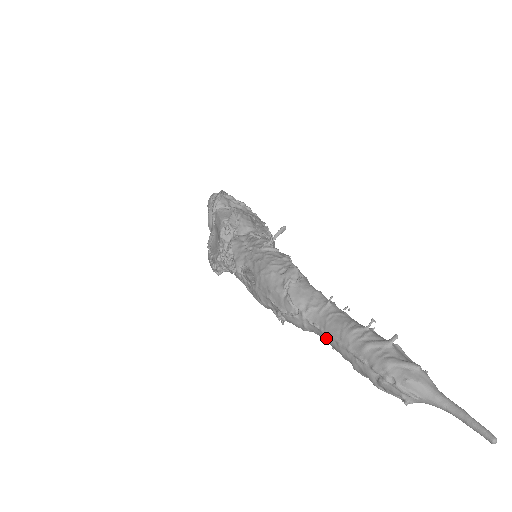
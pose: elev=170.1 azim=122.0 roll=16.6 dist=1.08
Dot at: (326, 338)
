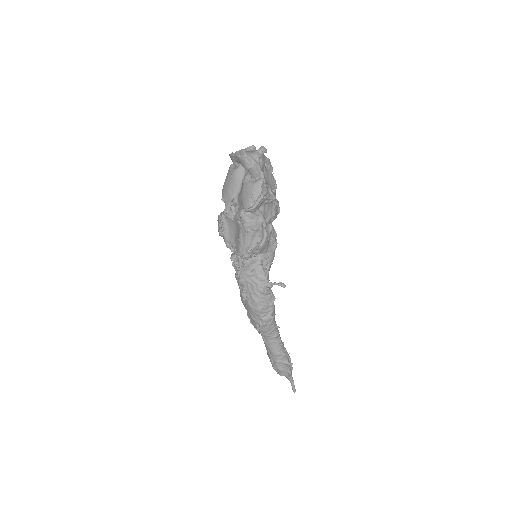
Dot at: (264, 343)
